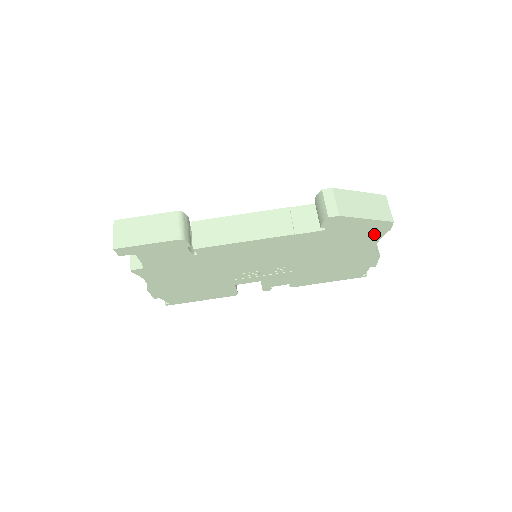
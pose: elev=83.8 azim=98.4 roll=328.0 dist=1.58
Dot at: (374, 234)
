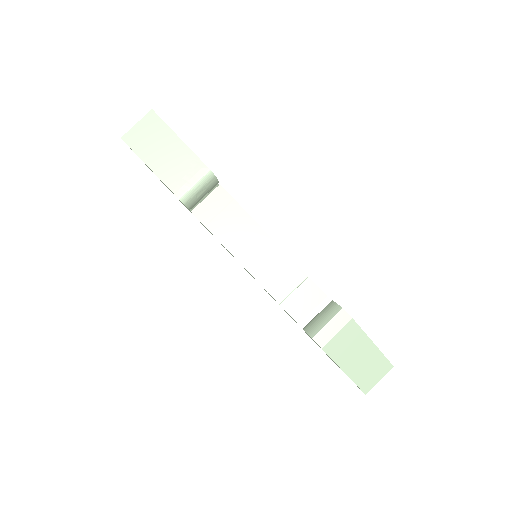
Dot at: occluded
